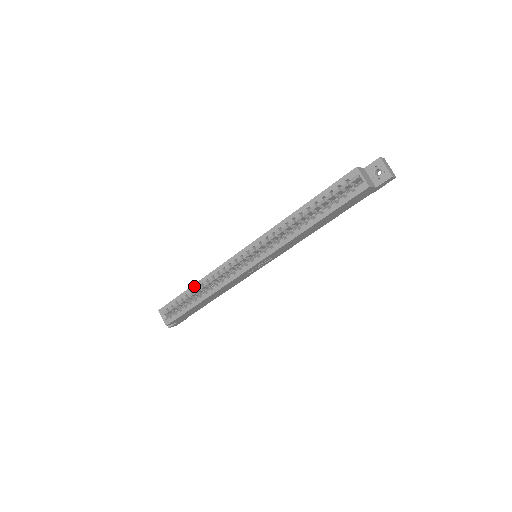
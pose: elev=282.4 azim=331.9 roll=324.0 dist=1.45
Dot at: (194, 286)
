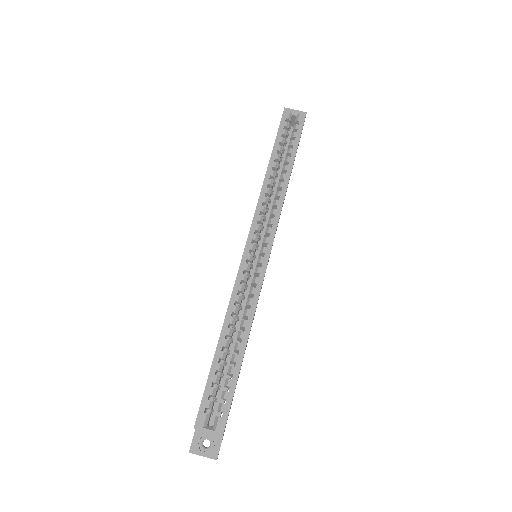
Dot at: (221, 338)
